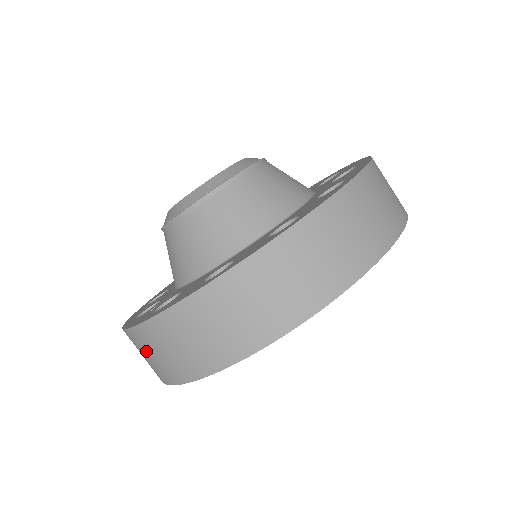
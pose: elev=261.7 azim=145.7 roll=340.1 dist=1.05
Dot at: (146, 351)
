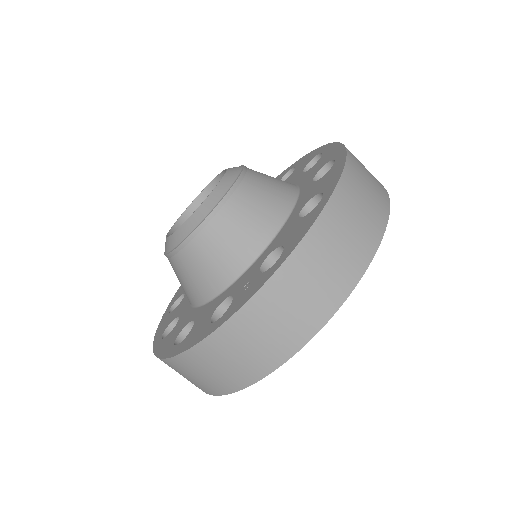
Dot at: (277, 313)
